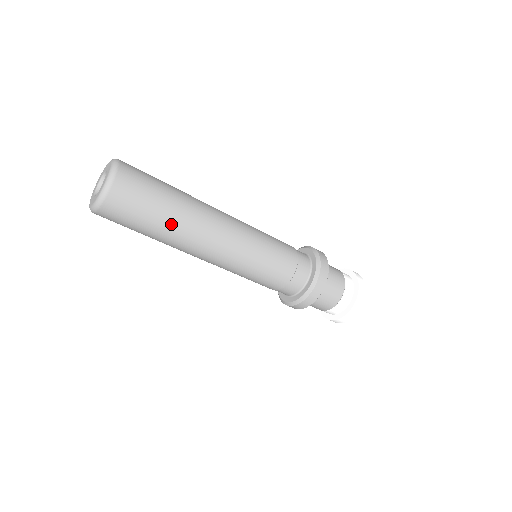
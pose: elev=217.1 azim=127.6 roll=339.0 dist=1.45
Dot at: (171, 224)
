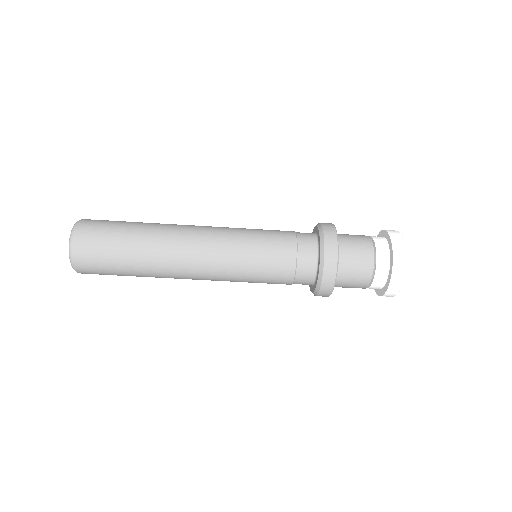
Dot at: (142, 232)
